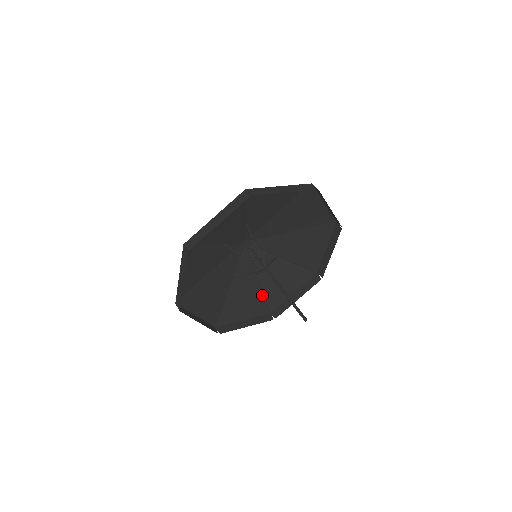
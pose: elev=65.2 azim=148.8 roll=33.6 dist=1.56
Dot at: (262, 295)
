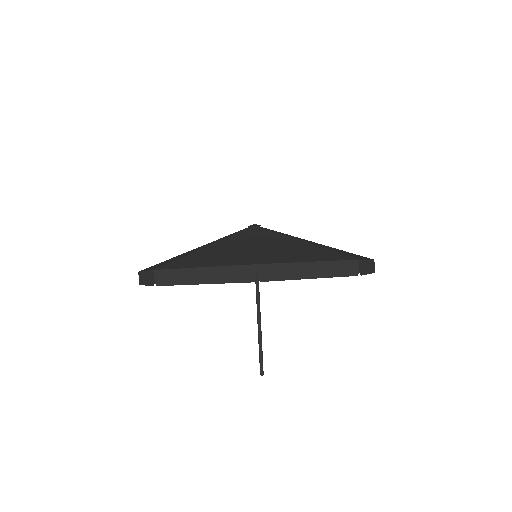
Dot at: occluded
